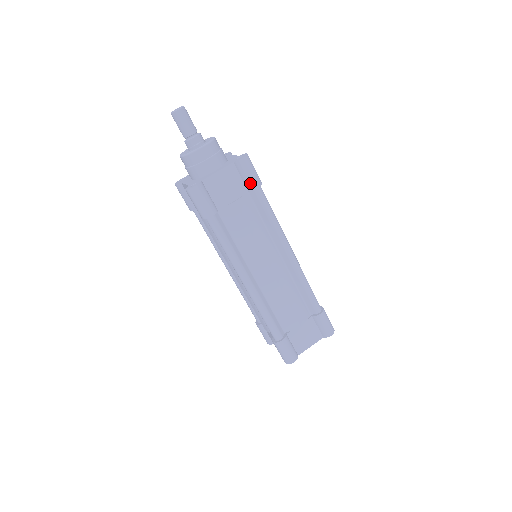
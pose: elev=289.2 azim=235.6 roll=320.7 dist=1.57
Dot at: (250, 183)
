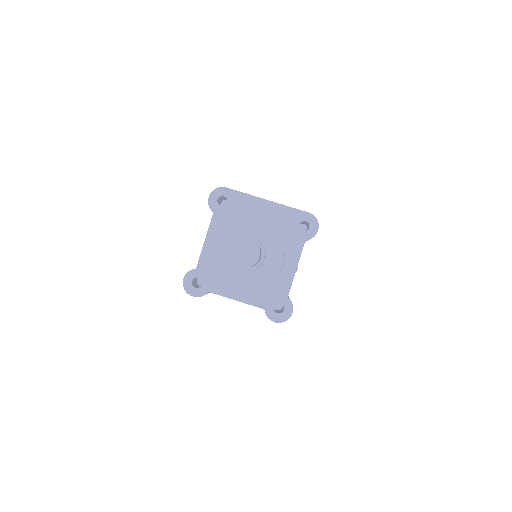
Dot at: occluded
